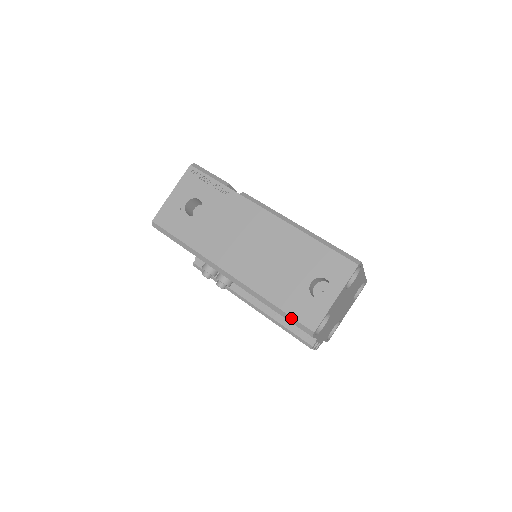
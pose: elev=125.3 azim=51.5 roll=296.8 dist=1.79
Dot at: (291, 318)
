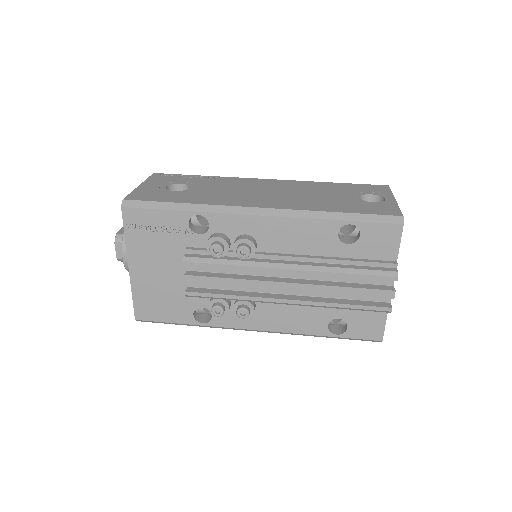
Dot at: (368, 216)
